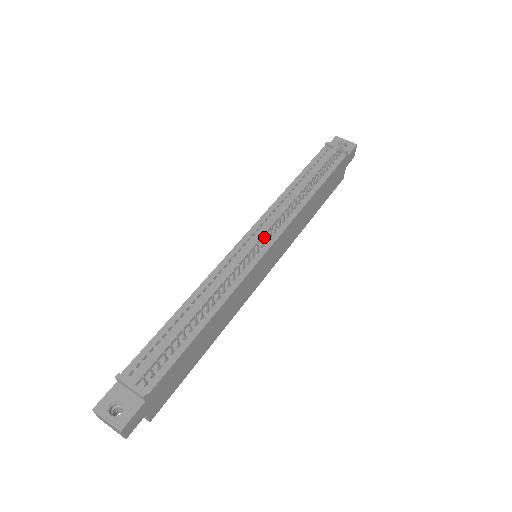
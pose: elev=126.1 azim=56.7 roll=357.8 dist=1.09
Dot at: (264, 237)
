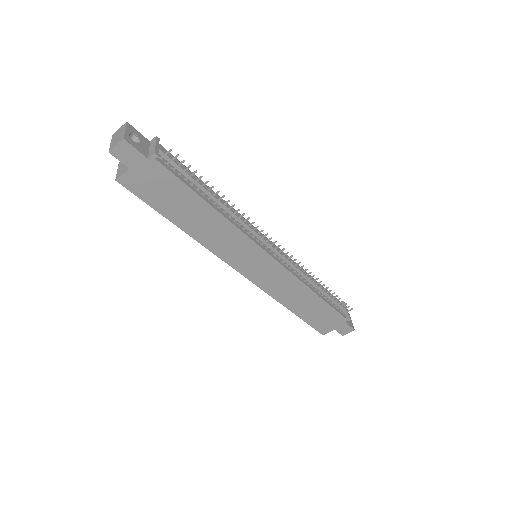
Dot at: (276, 253)
